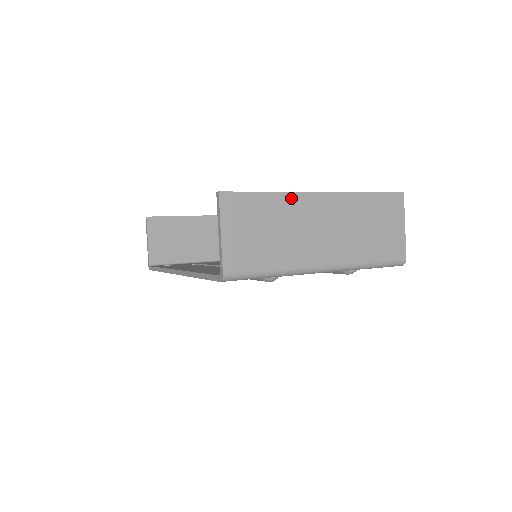
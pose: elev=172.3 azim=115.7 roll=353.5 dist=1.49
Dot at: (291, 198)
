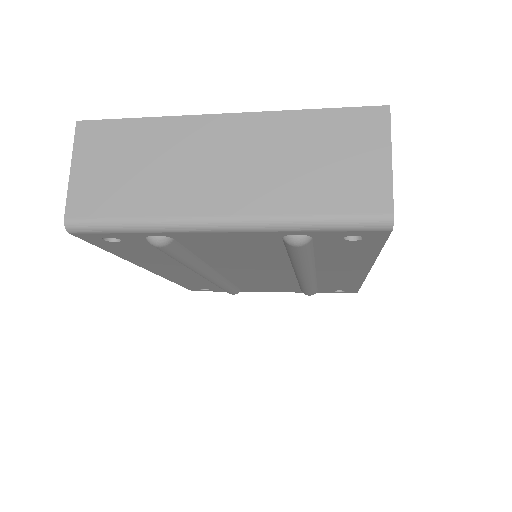
Dot at: (175, 124)
